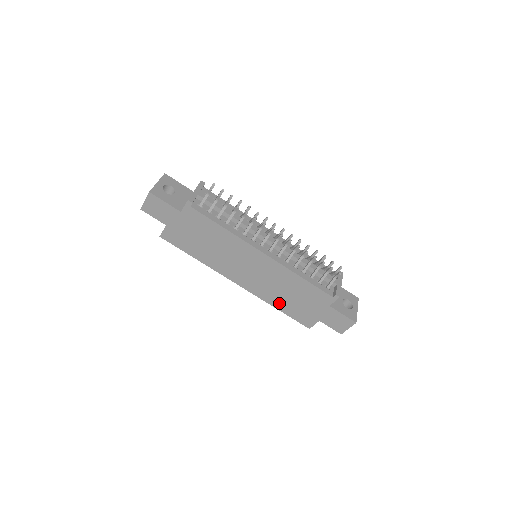
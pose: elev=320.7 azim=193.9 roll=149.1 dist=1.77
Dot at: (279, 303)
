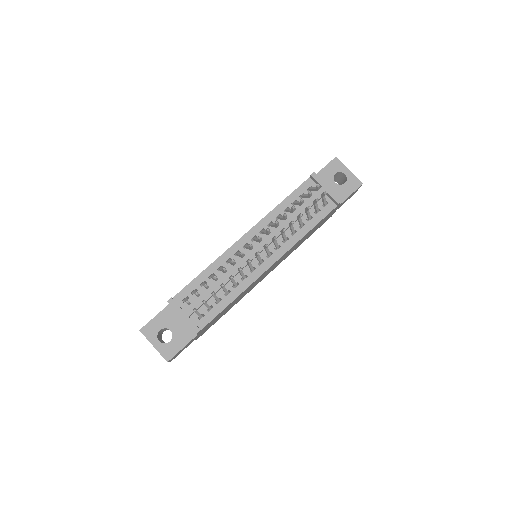
Dot at: occluded
